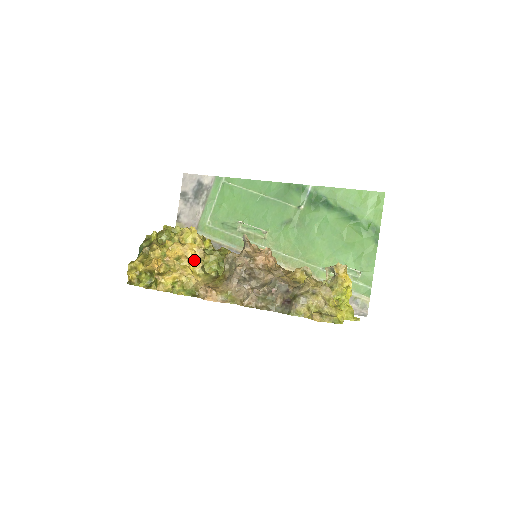
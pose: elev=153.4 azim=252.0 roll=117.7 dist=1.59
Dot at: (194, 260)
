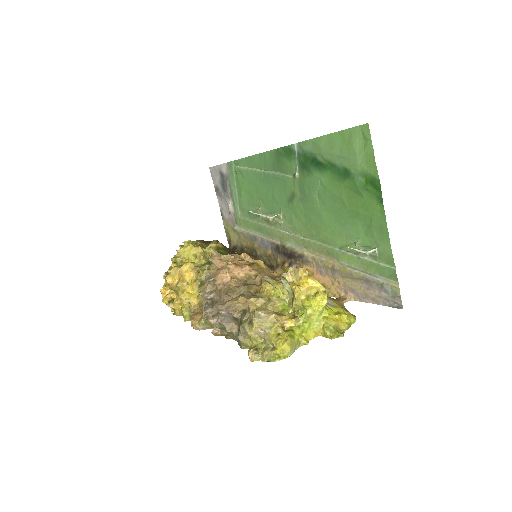
Dot at: (191, 281)
